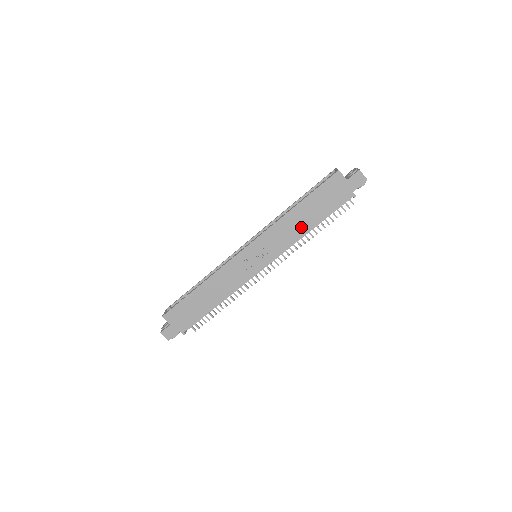
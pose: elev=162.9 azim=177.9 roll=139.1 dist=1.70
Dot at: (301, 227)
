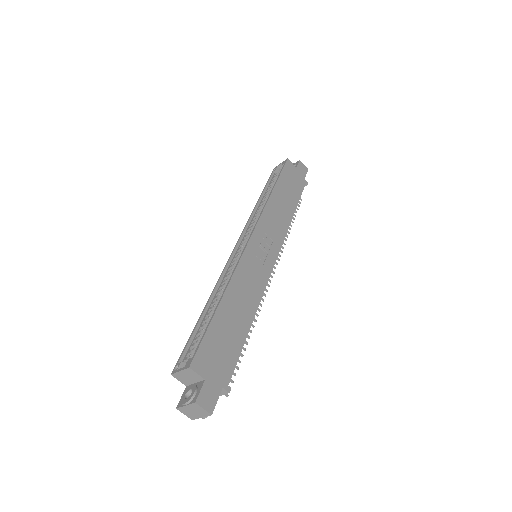
Dot at: (286, 212)
